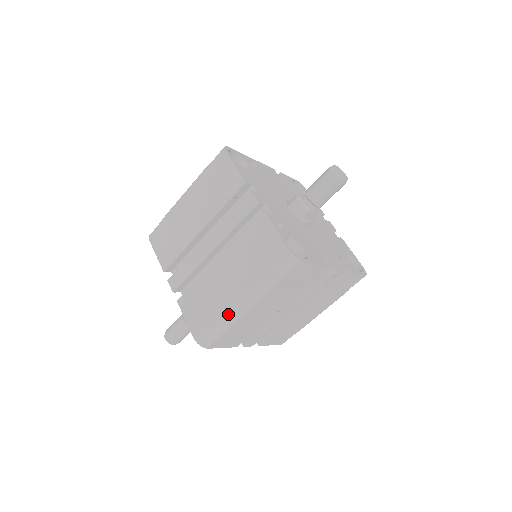
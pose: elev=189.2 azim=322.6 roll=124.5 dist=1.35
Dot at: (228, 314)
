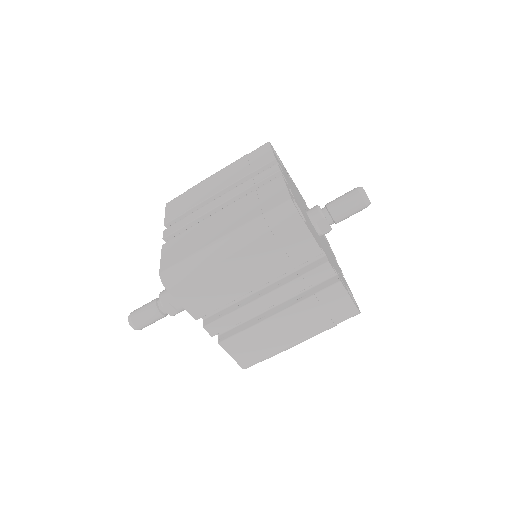
Dot at: (205, 252)
